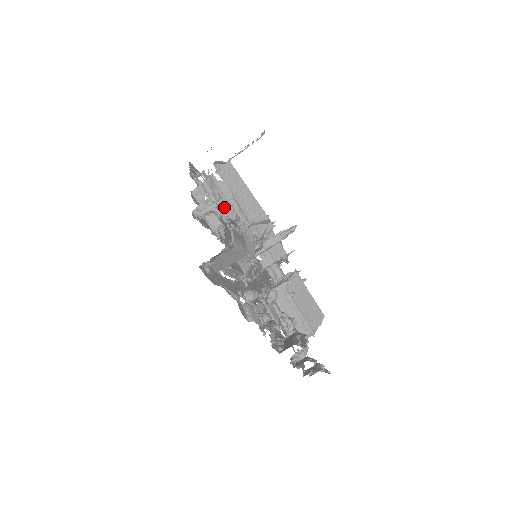
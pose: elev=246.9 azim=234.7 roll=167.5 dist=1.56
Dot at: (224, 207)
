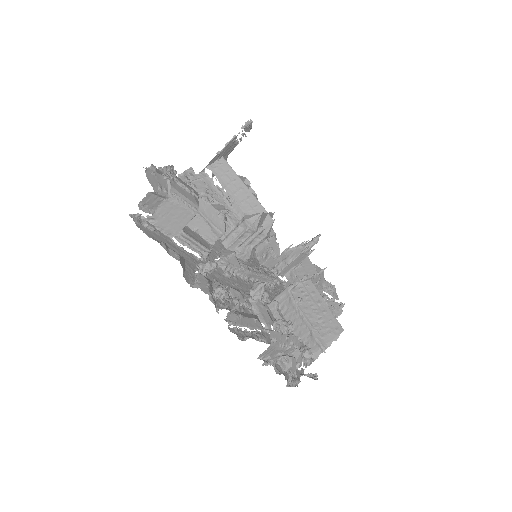
Dot at: (194, 183)
